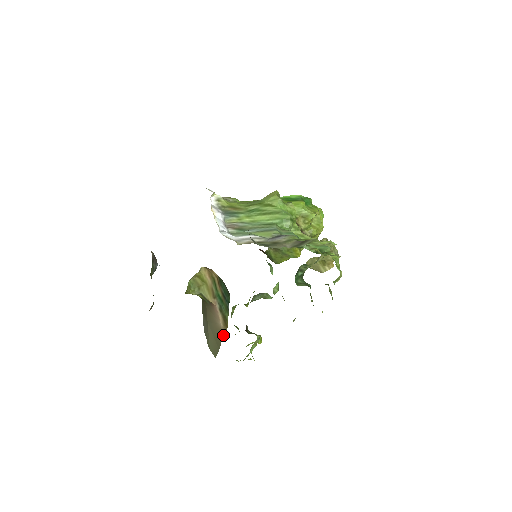
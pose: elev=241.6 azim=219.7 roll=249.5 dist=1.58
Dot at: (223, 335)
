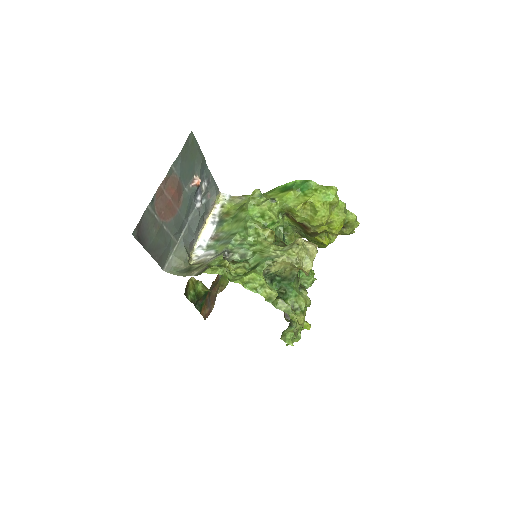
Dot at: occluded
